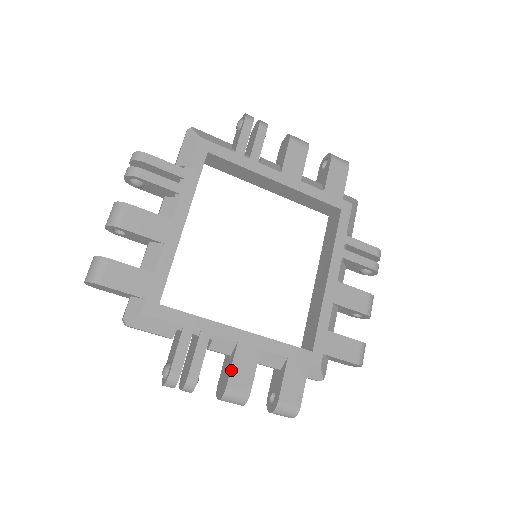
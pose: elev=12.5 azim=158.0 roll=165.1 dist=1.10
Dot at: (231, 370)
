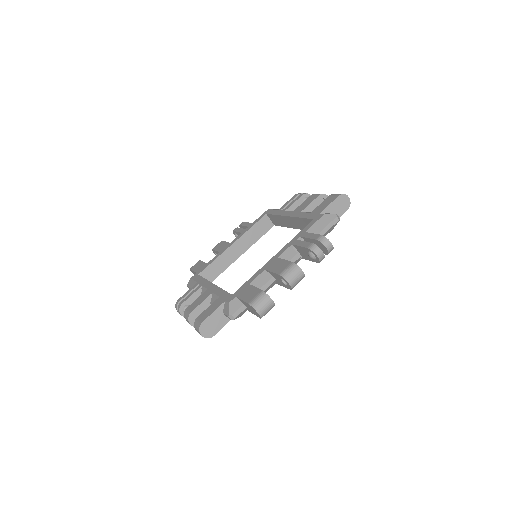
Dot at: (195, 301)
